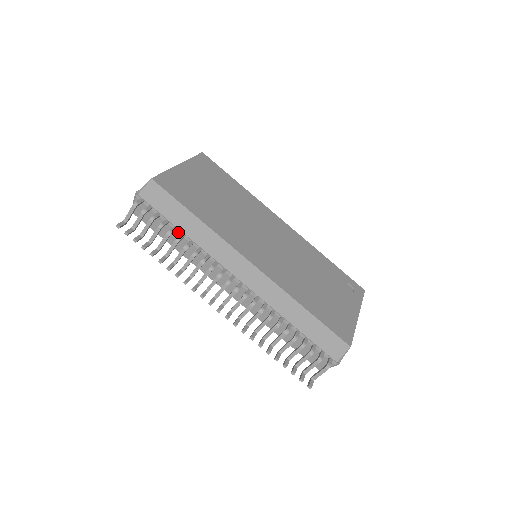
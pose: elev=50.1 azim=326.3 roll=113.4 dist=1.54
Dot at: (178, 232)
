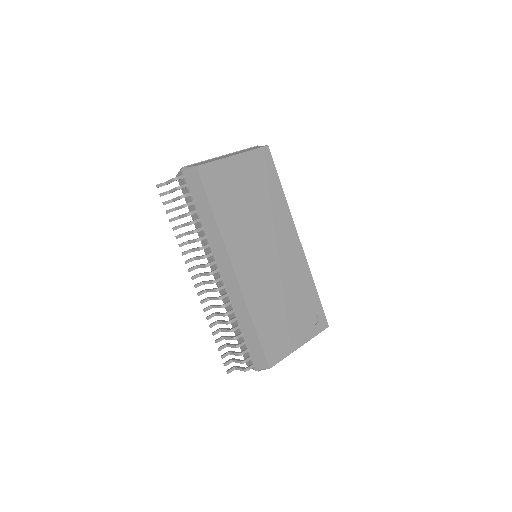
Dot at: (197, 215)
